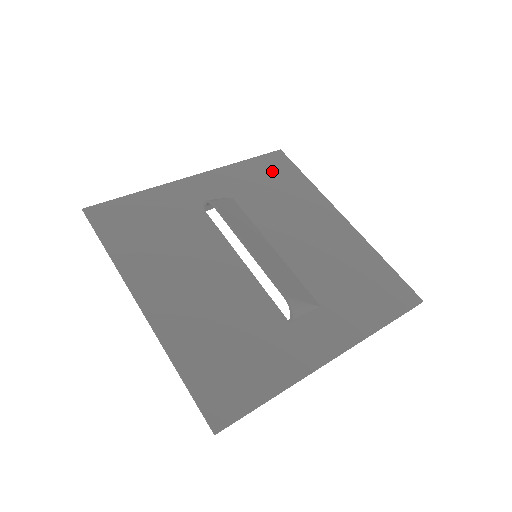
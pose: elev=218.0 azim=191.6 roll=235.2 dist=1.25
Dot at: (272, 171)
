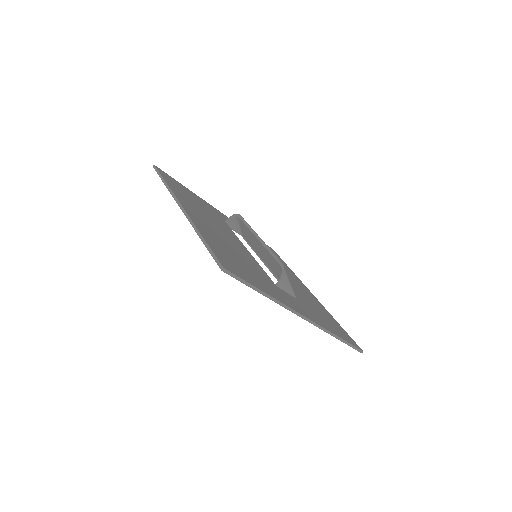
Dot at: occluded
